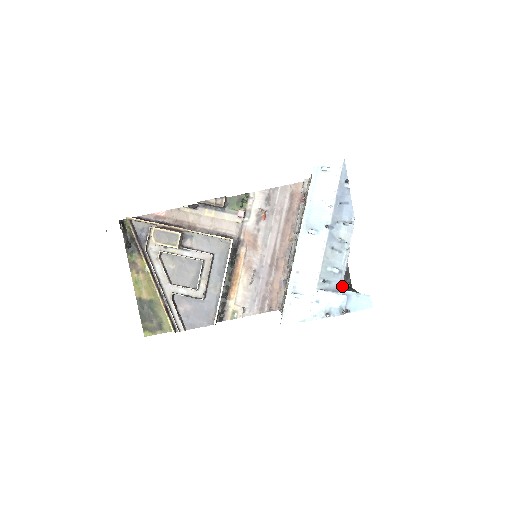
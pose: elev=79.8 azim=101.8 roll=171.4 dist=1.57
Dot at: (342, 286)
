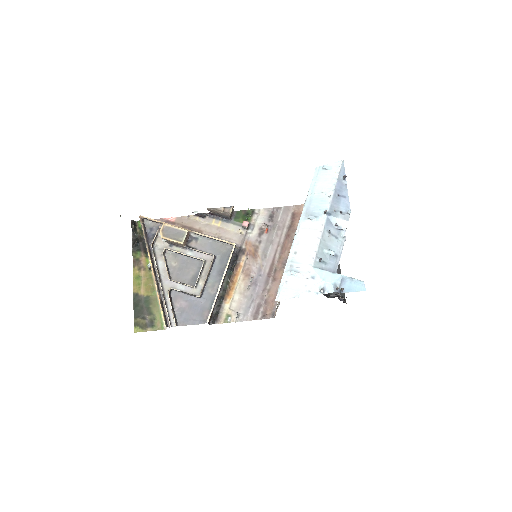
Dot at: (336, 296)
